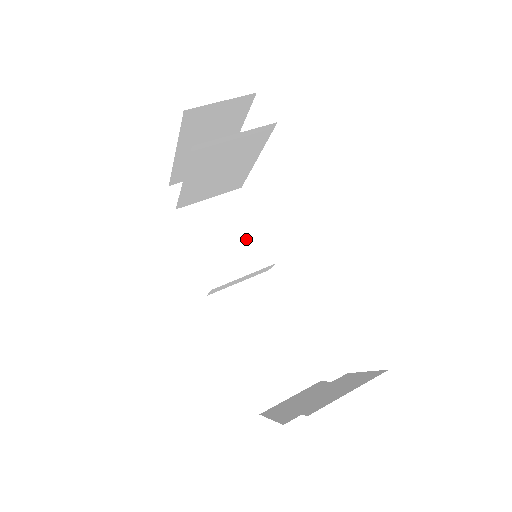
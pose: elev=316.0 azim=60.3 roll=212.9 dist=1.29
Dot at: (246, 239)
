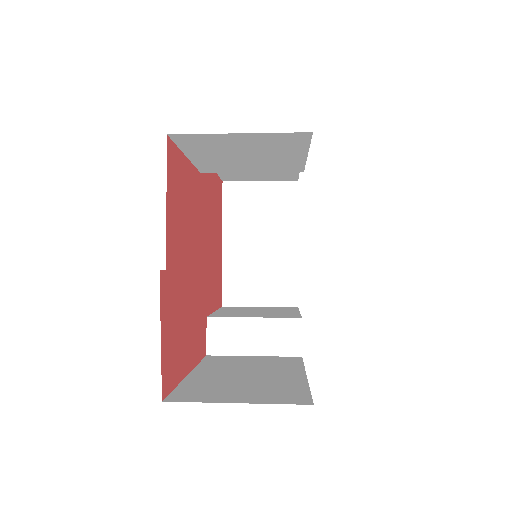
Dot at: (277, 313)
